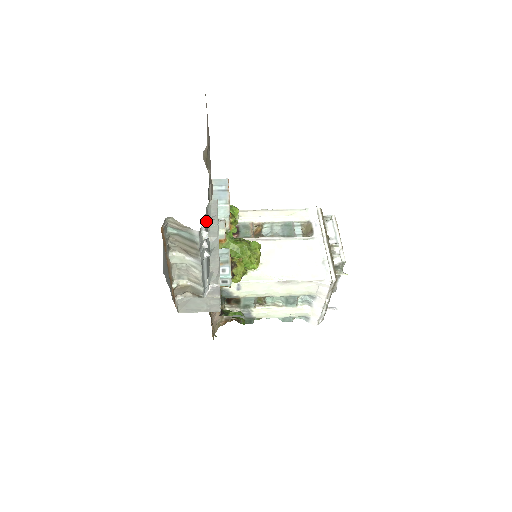
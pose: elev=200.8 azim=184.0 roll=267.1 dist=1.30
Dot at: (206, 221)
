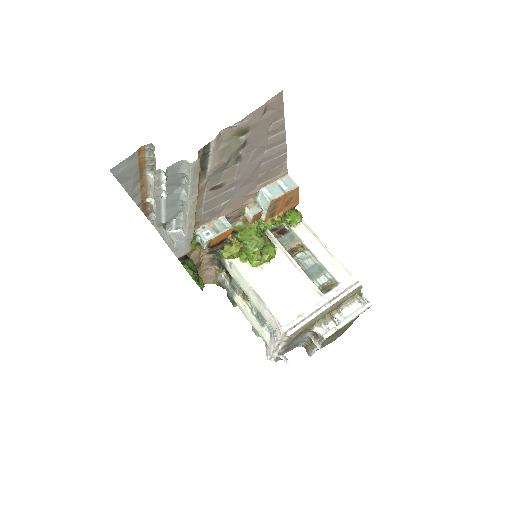
Dot at: (174, 171)
